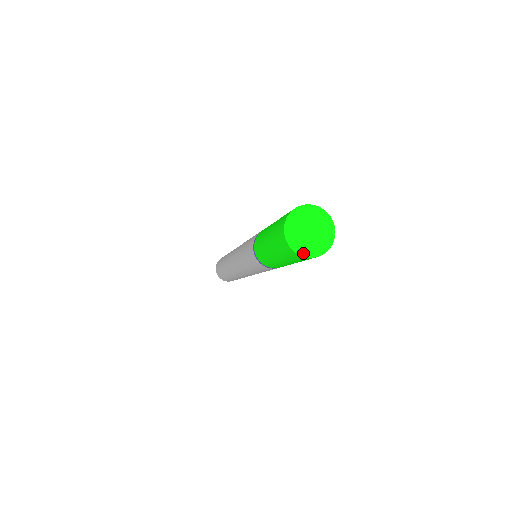
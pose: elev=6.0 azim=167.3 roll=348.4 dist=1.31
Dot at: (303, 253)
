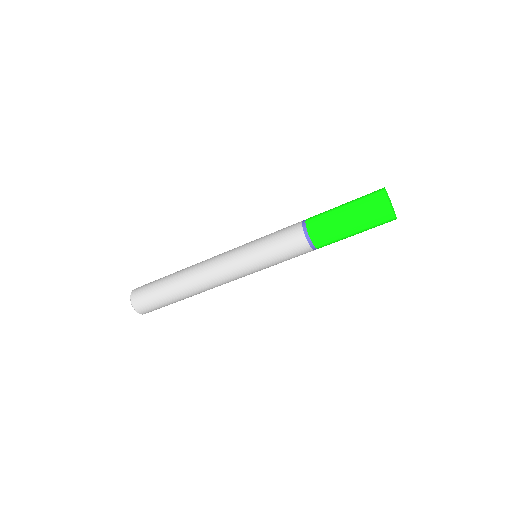
Dot at: (388, 199)
